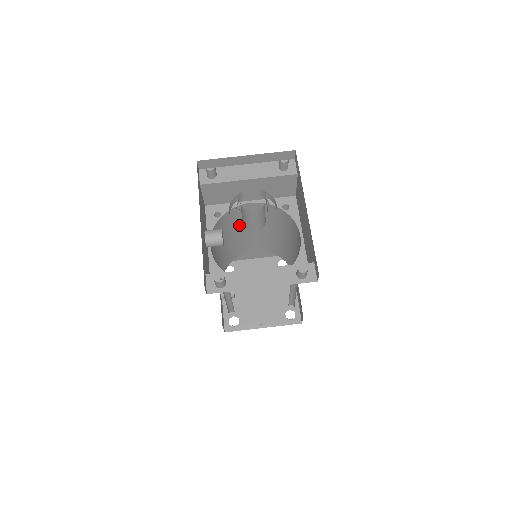
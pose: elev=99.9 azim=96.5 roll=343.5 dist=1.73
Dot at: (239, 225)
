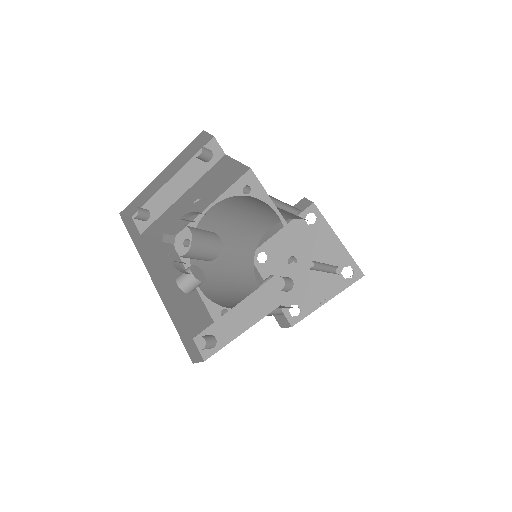
Dot at: (224, 228)
